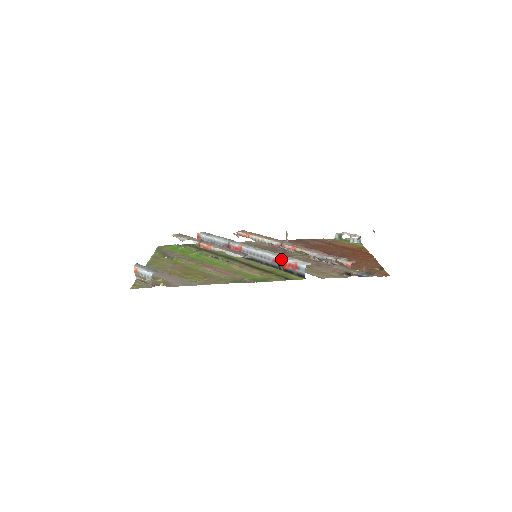
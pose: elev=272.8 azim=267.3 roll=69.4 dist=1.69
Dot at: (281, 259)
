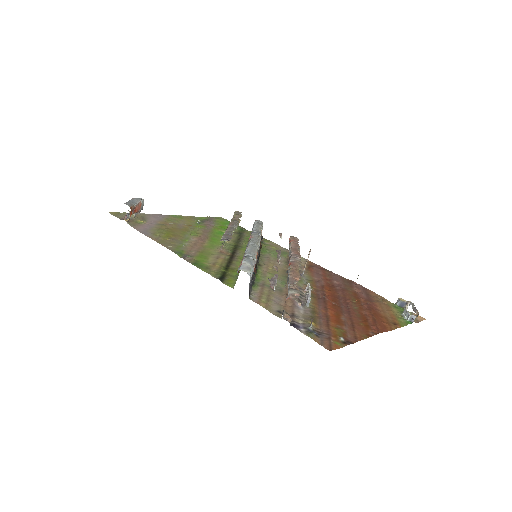
Dot at: (243, 258)
